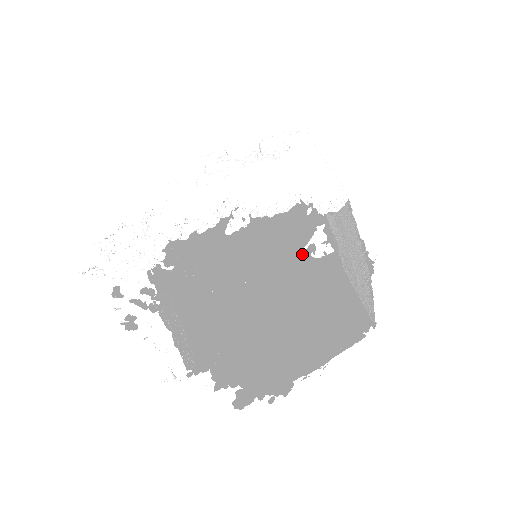
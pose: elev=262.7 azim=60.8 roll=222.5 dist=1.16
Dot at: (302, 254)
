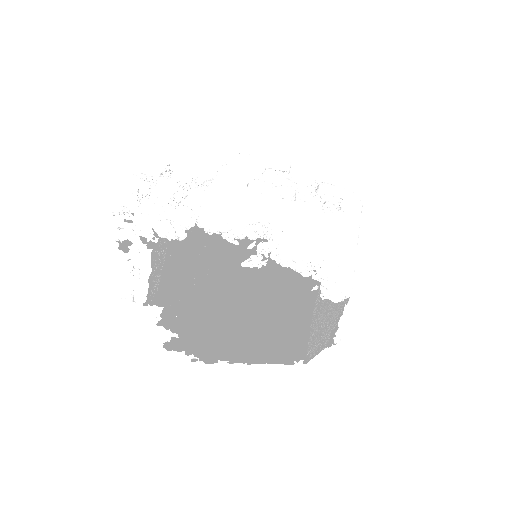
Dot at: occluded
